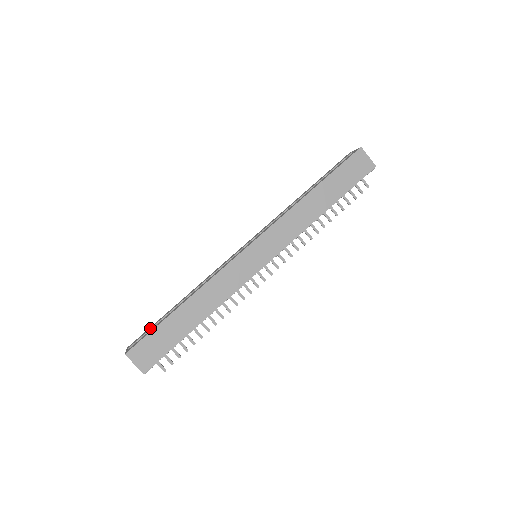
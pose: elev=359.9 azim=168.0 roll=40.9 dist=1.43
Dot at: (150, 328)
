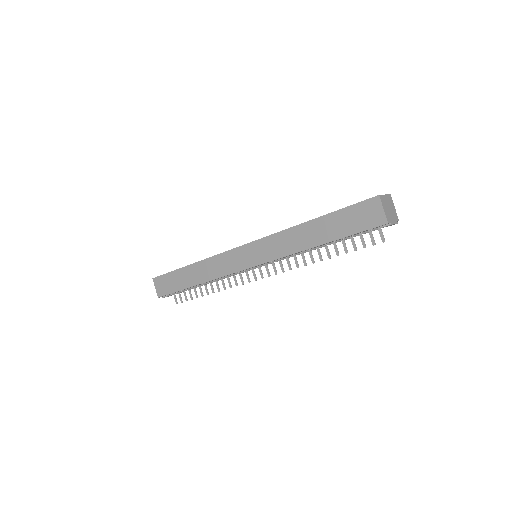
Dot at: occluded
